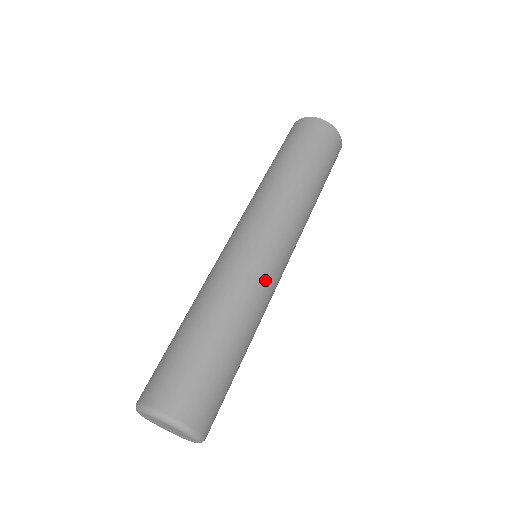
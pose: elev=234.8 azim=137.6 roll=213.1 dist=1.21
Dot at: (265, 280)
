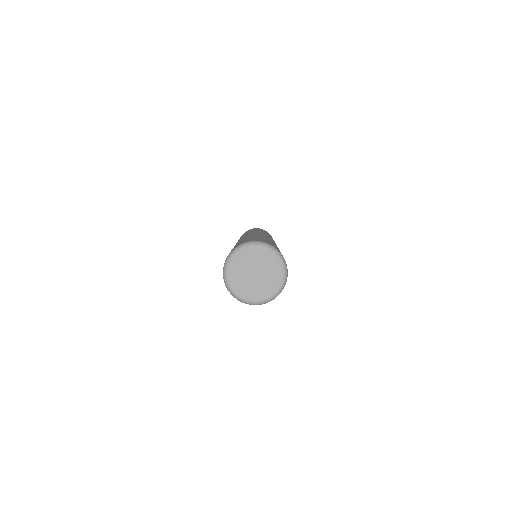
Dot at: occluded
